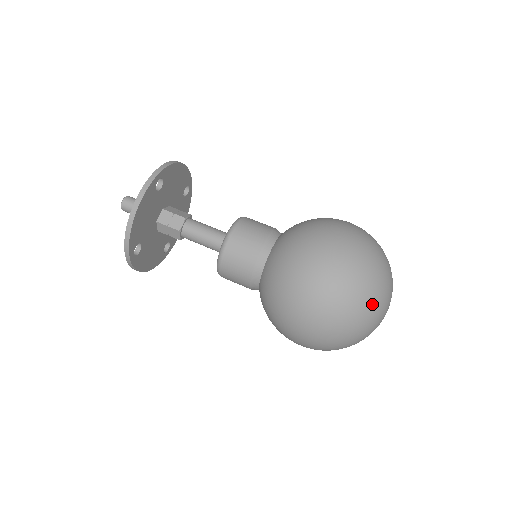
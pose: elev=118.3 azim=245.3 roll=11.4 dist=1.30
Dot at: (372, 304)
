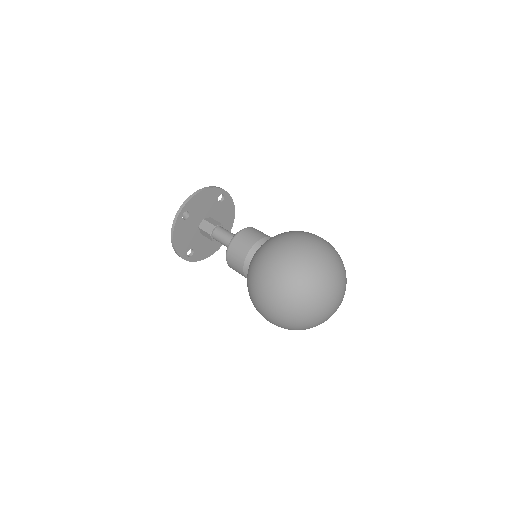
Dot at: (330, 268)
